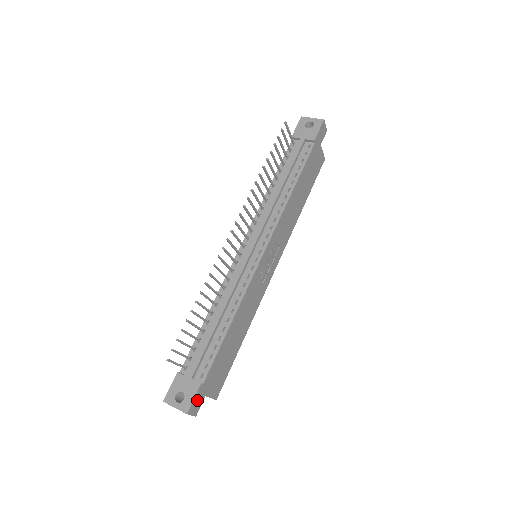
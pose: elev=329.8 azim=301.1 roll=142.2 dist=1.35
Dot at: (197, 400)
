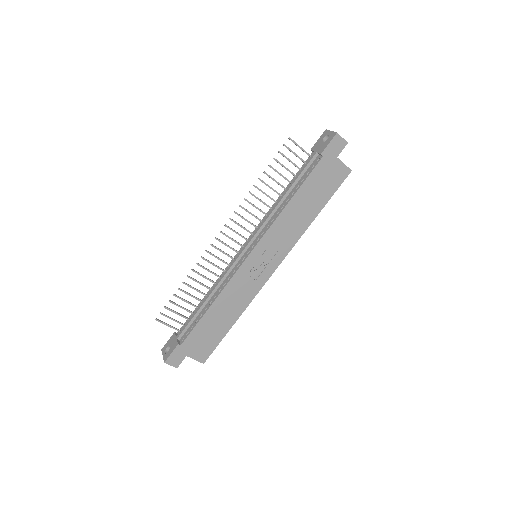
Dot at: (176, 356)
